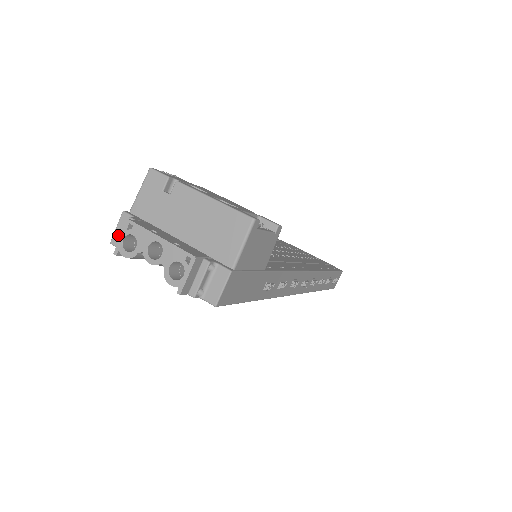
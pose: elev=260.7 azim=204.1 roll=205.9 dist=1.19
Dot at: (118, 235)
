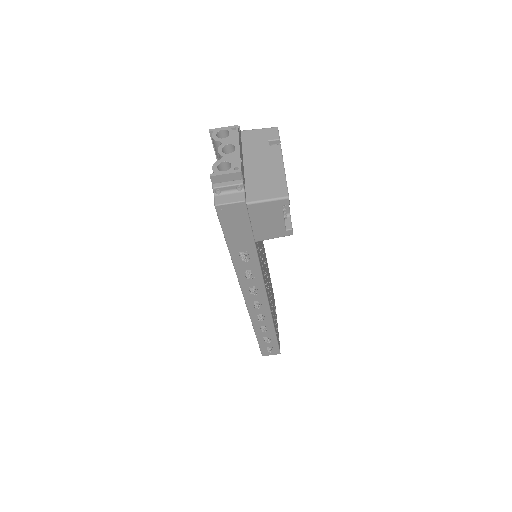
Dot at: occluded
